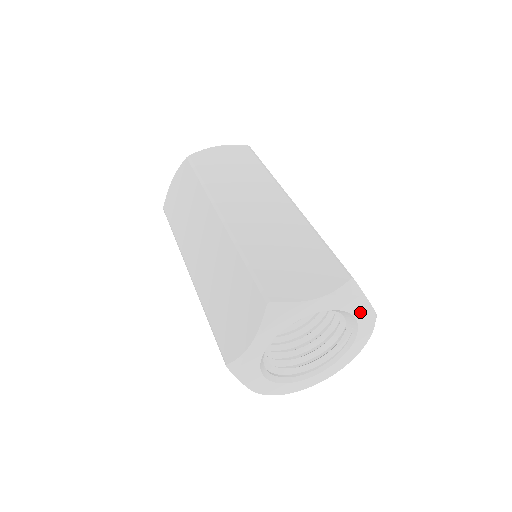
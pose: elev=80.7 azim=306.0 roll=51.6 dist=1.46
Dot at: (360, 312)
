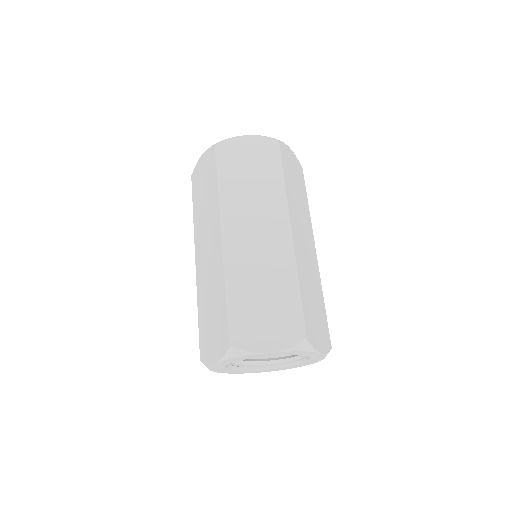
Dot at: (310, 355)
